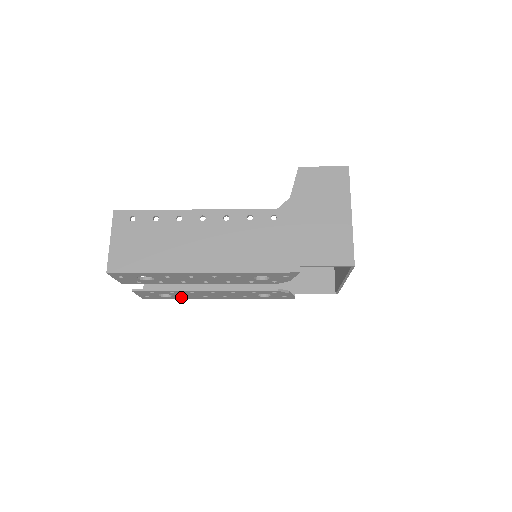
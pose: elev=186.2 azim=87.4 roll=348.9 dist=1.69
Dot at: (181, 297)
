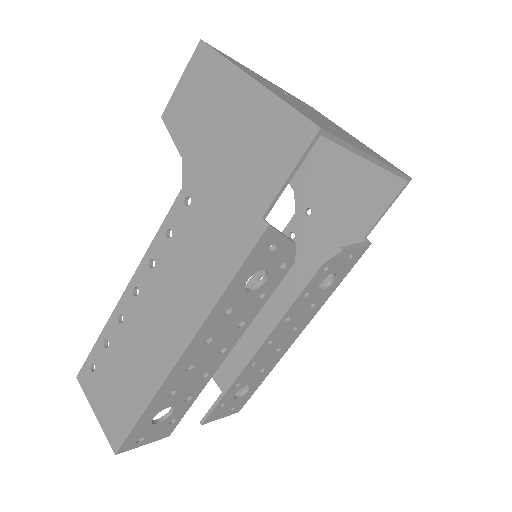
Dot at: (261, 375)
